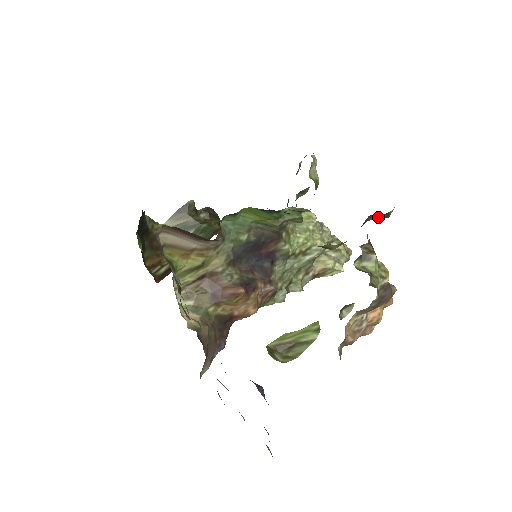
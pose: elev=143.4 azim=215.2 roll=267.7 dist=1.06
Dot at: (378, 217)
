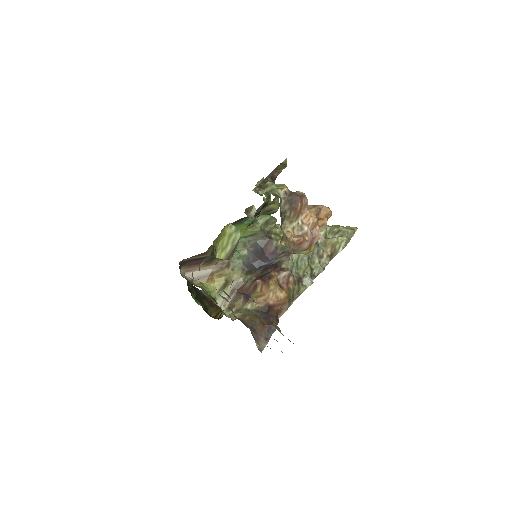
Dot at: (280, 170)
